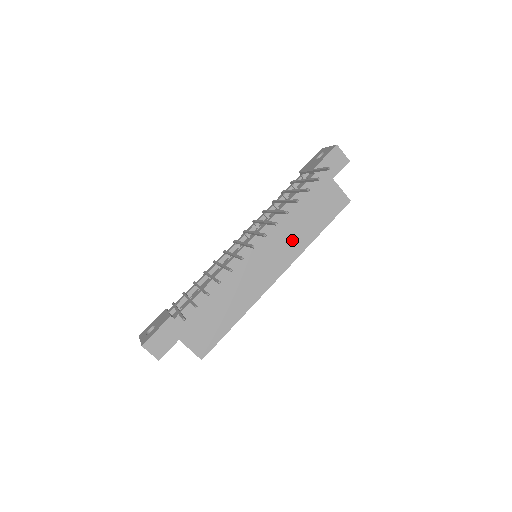
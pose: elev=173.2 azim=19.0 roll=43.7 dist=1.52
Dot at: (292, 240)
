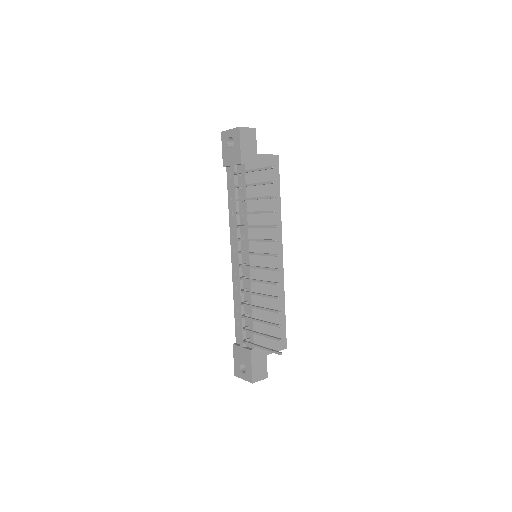
Dot at: (270, 223)
